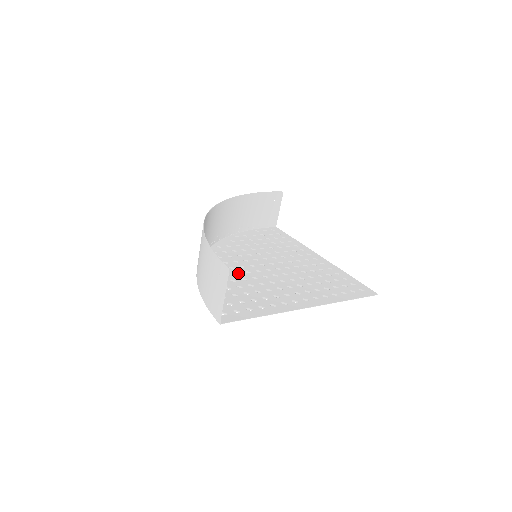
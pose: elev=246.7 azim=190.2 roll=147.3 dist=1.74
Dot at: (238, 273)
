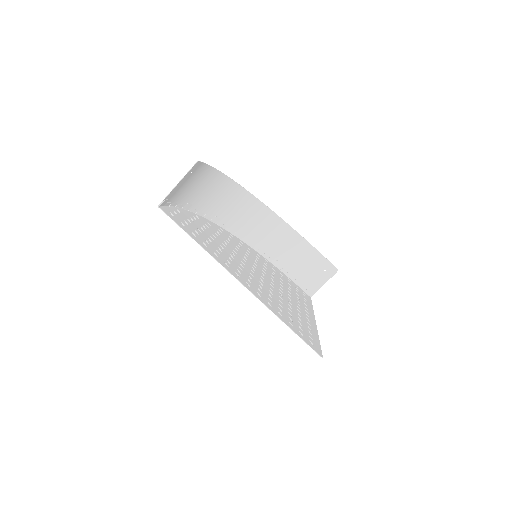
Dot at: (227, 244)
